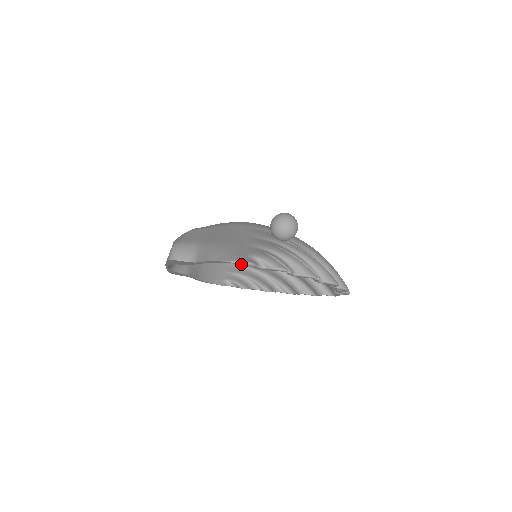
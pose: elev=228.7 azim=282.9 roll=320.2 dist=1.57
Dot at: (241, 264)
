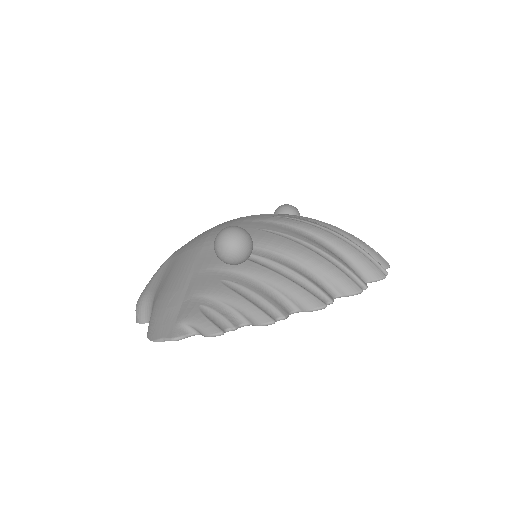
Dot at: occluded
